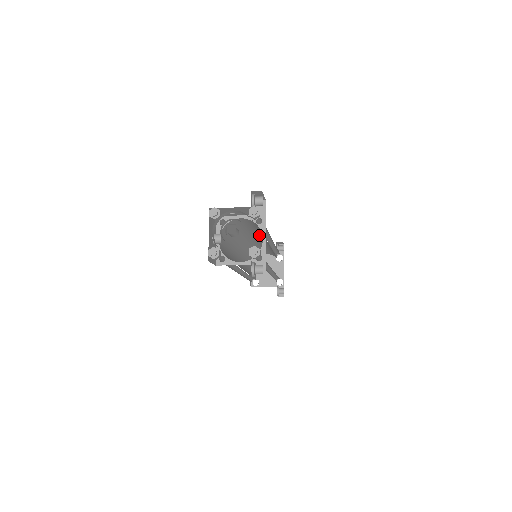
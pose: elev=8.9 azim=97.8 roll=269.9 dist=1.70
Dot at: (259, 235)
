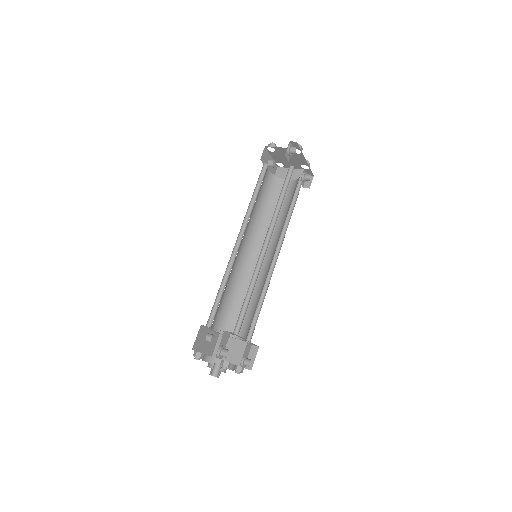
Dot at: occluded
